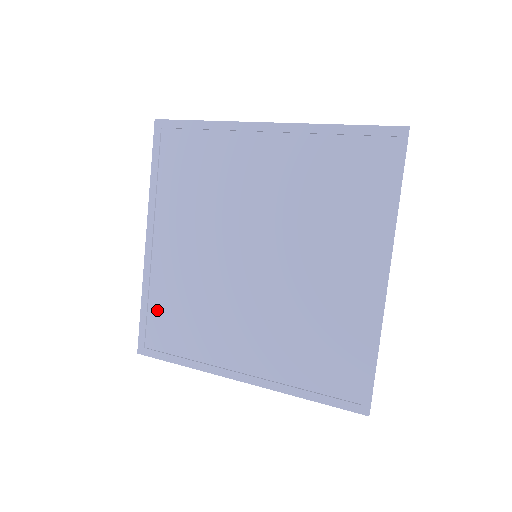
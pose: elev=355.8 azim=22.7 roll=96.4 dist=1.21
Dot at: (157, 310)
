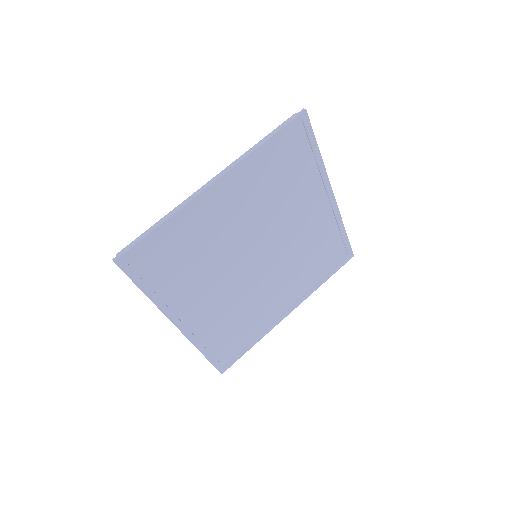
Dot at: (217, 345)
